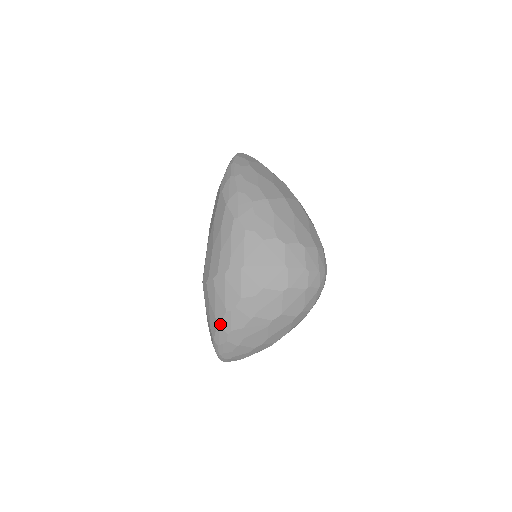
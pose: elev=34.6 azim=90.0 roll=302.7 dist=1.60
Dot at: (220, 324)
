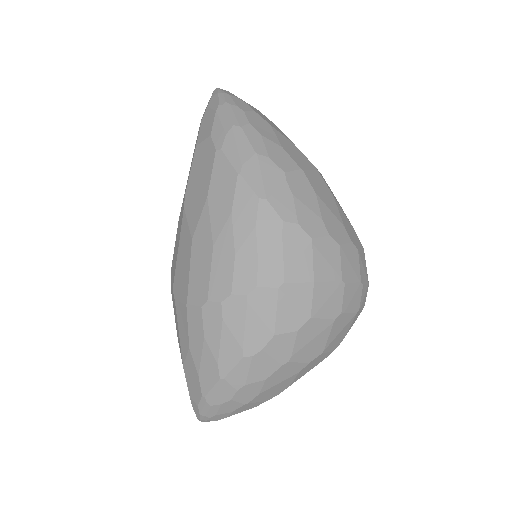
Dot at: (227, 376)
